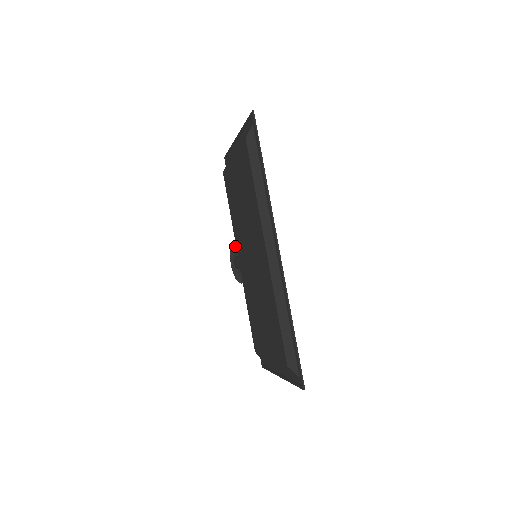
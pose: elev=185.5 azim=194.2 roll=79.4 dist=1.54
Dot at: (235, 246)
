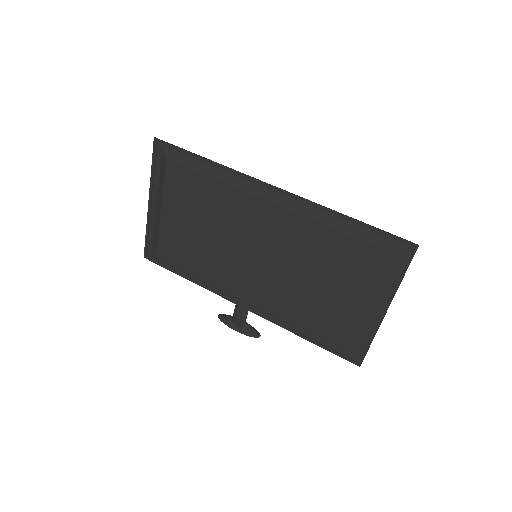
Dot at: (222, 315)
